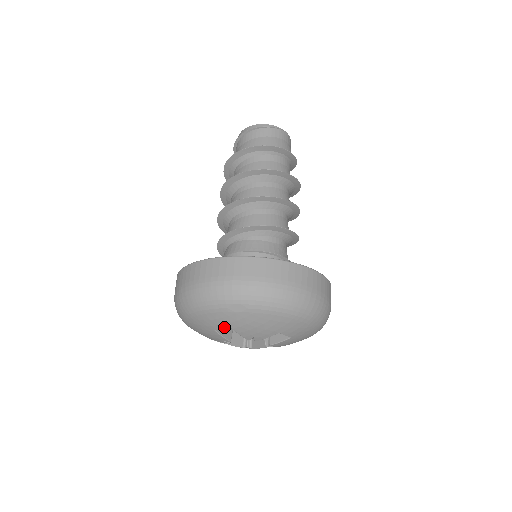
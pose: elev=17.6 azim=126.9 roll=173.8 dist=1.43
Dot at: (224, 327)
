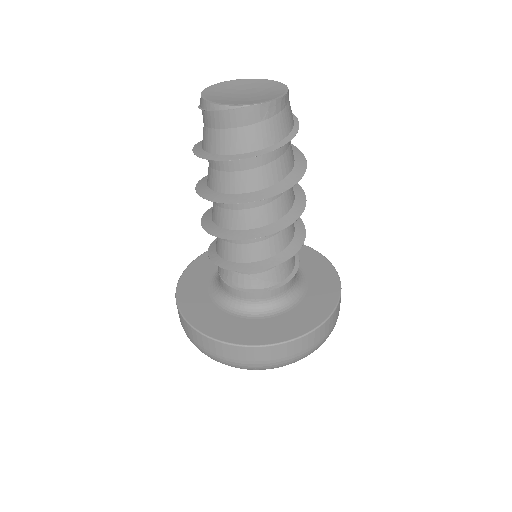
Dot at: occluded
